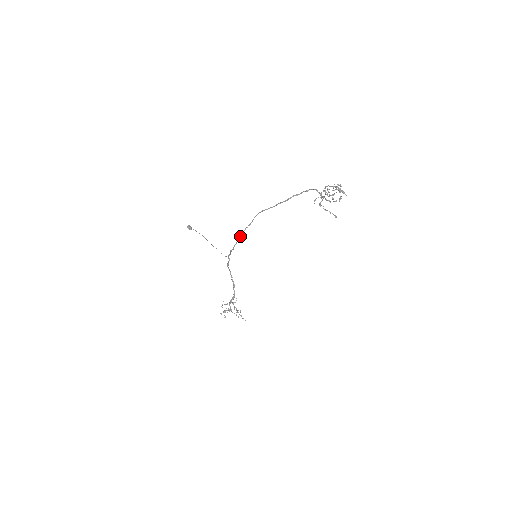
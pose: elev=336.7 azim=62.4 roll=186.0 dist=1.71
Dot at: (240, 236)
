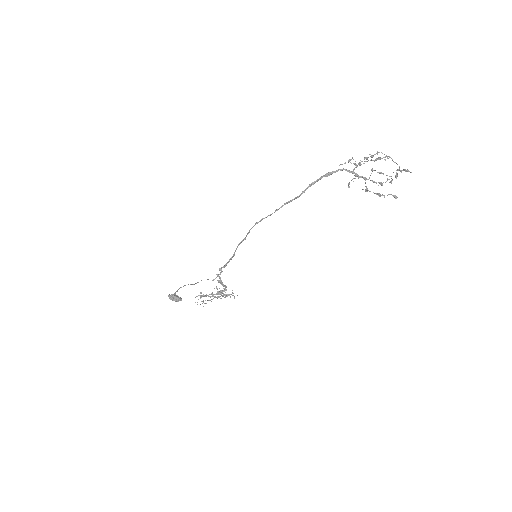
Dot at: (234, 255)
